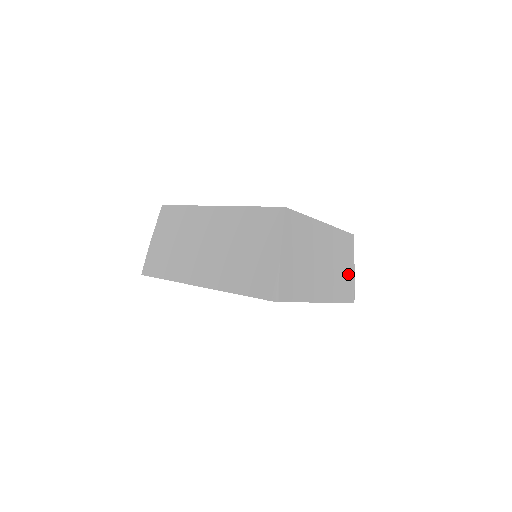
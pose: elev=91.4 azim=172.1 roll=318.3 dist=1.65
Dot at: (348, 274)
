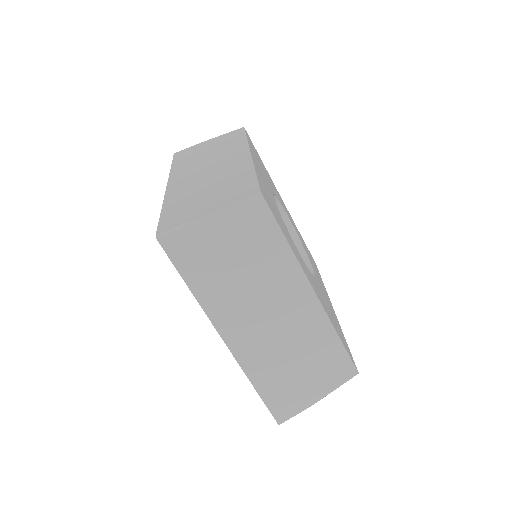
Dot at: occluded
